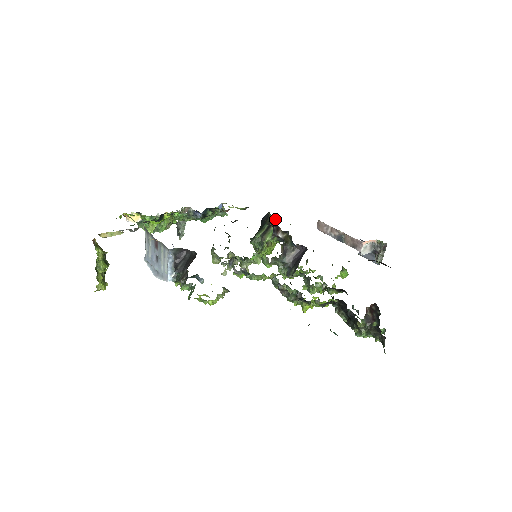
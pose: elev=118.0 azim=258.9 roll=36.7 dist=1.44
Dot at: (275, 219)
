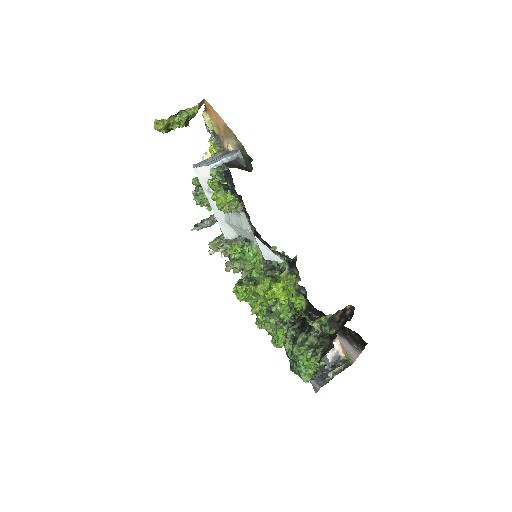
Dot at: occluded
